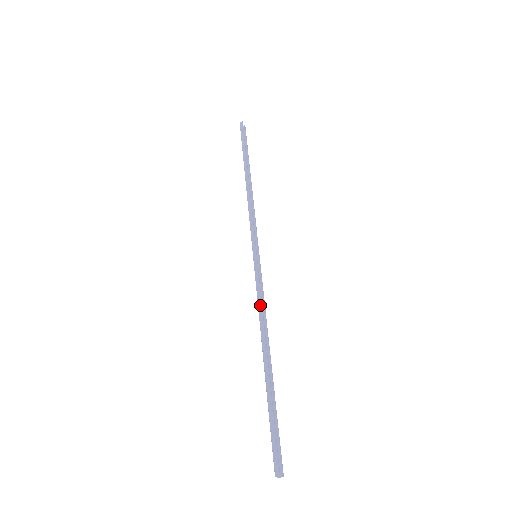
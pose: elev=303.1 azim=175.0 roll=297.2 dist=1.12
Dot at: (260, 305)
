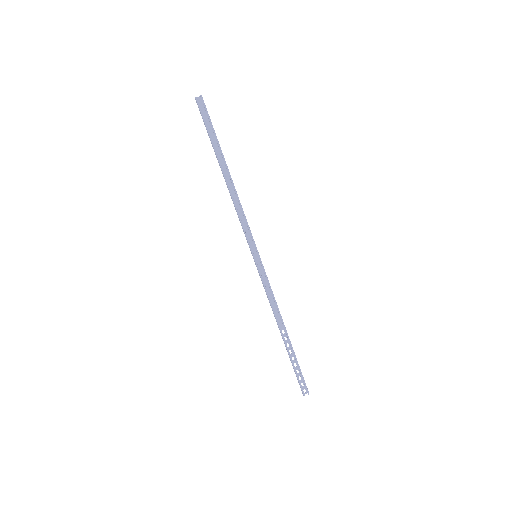
Dot at: (268, 299)
